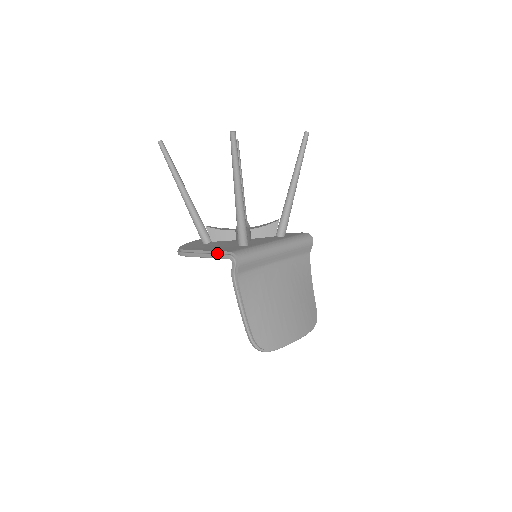
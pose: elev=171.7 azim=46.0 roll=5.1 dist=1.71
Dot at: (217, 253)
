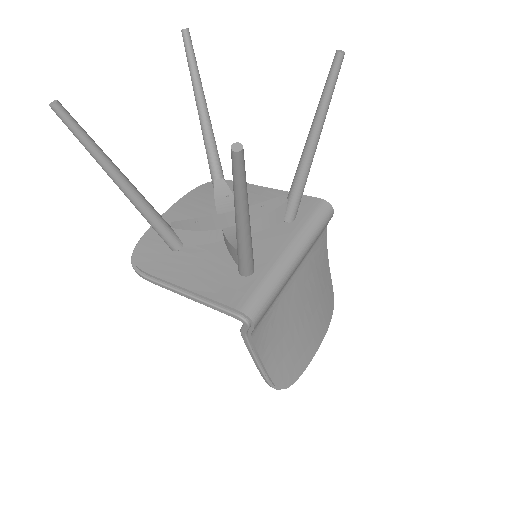
Dot at: (212, 302)
